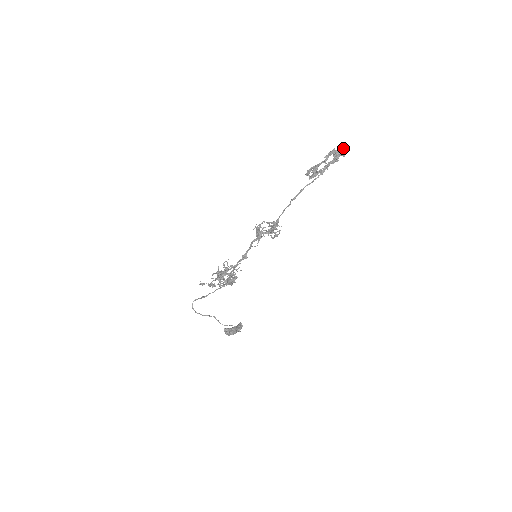
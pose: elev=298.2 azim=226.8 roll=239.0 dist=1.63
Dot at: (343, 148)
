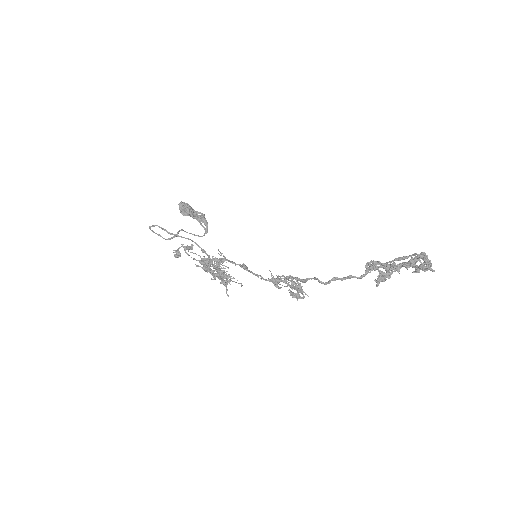
Dot at: occluded
